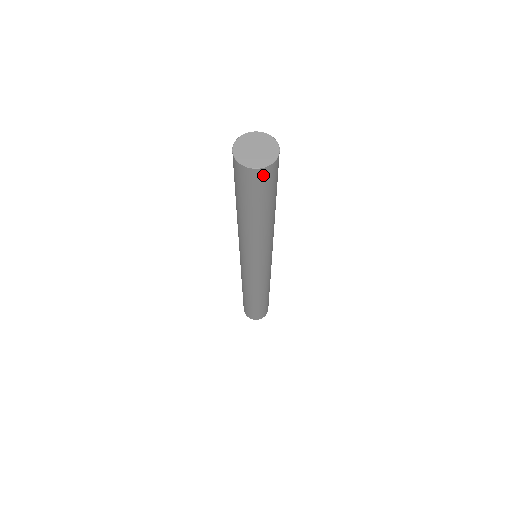
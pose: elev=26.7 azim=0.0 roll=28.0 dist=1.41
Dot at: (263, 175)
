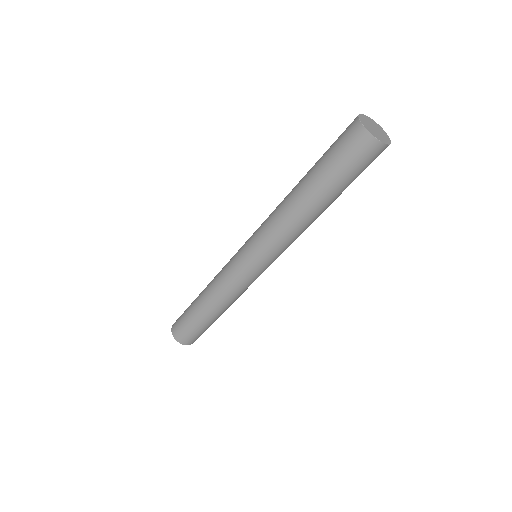
Dot at: (380, 152)
